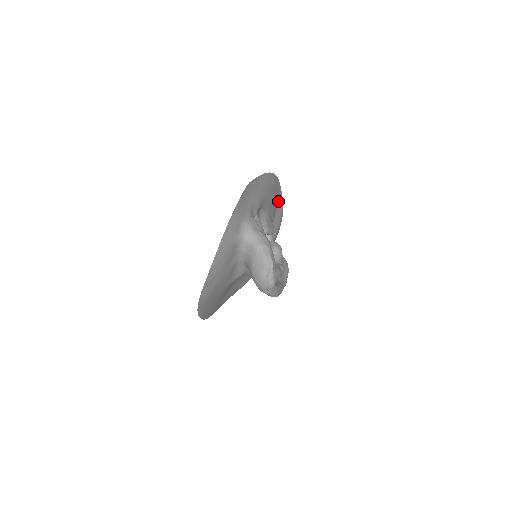
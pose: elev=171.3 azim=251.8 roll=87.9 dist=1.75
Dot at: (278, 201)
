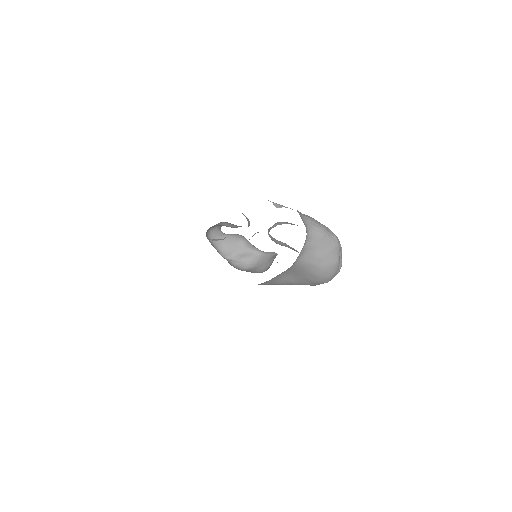
Dot at: occluded
